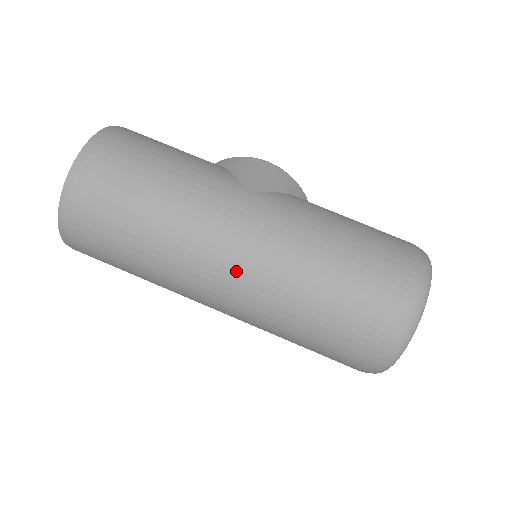
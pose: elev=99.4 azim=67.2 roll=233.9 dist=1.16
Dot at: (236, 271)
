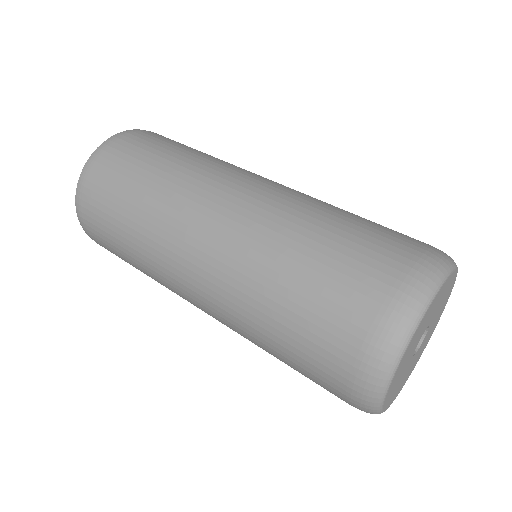
Dot at: (229, 211)
